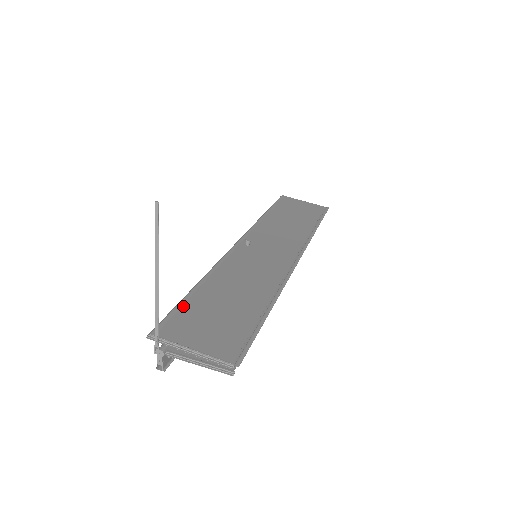
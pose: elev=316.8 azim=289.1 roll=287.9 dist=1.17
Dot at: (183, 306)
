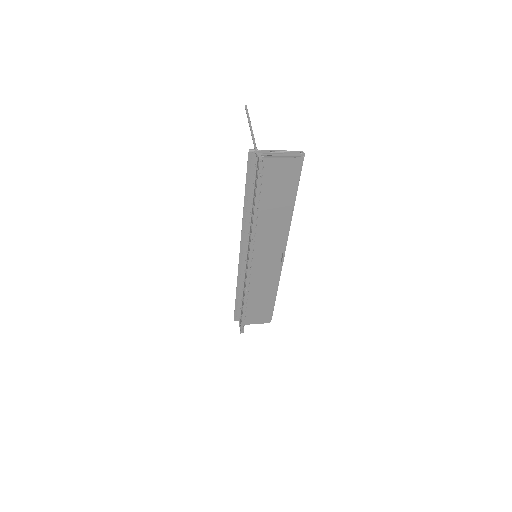
Dot at: (250, 180)
